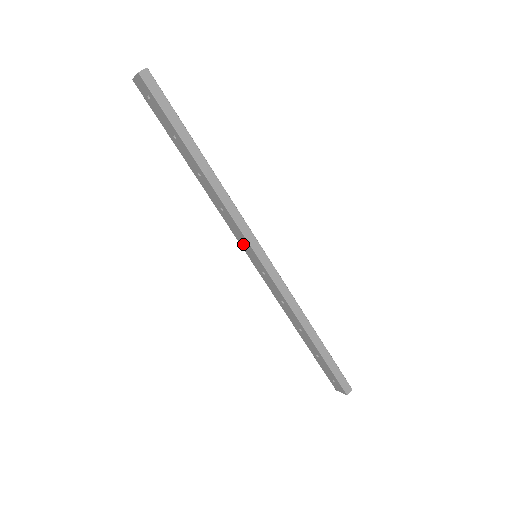
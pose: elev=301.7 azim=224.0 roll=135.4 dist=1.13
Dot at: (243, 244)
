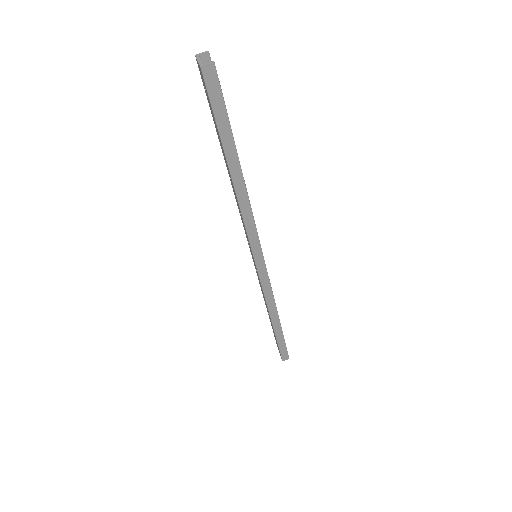
Dot at: (248, 243)
